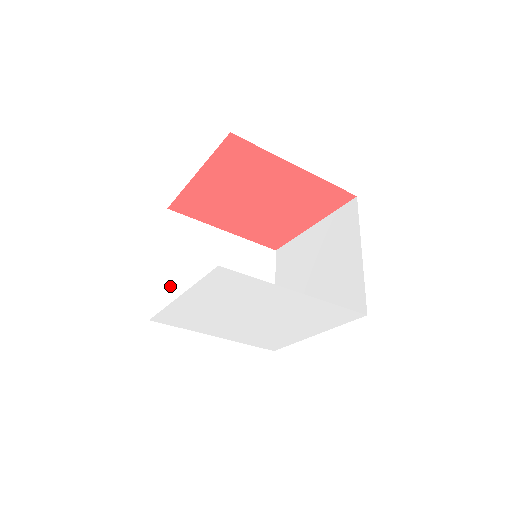
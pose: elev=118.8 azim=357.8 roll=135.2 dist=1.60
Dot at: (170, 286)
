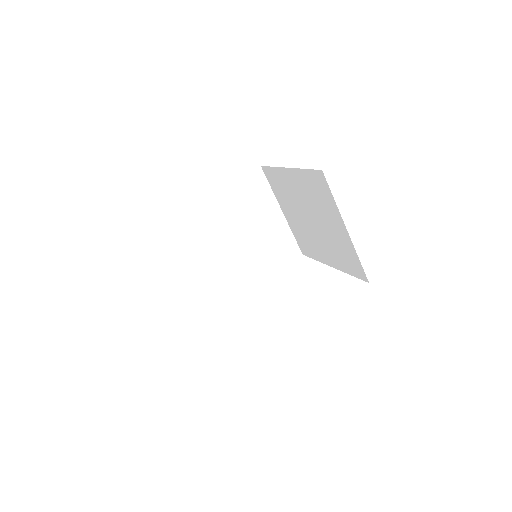
Dot at: (203, 286)
